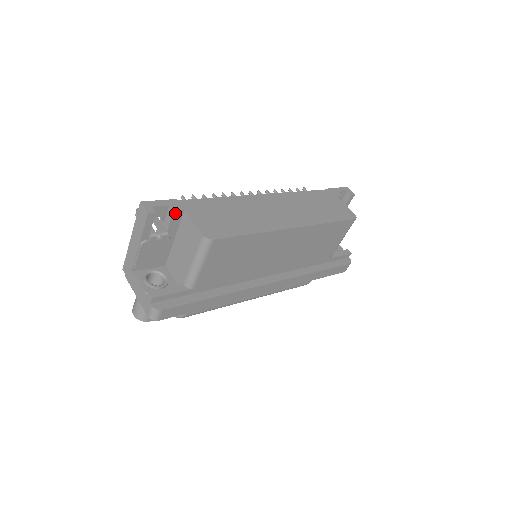
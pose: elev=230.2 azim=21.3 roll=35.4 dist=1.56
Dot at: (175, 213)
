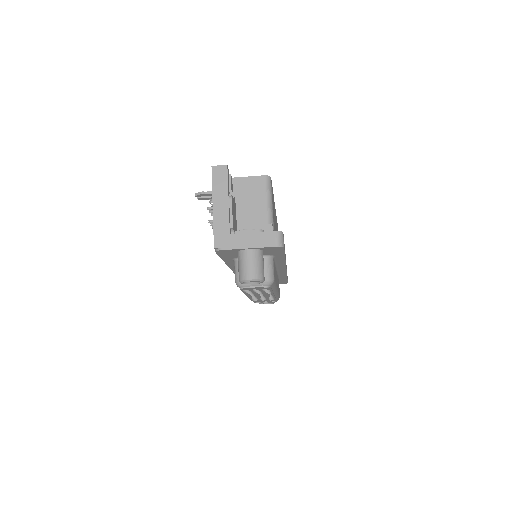
Dot at: (231, 177)
